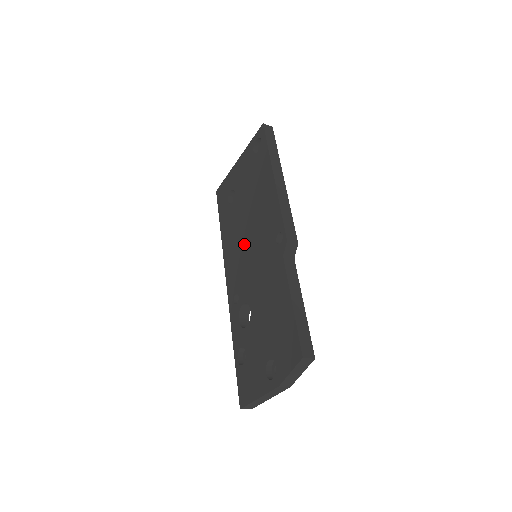
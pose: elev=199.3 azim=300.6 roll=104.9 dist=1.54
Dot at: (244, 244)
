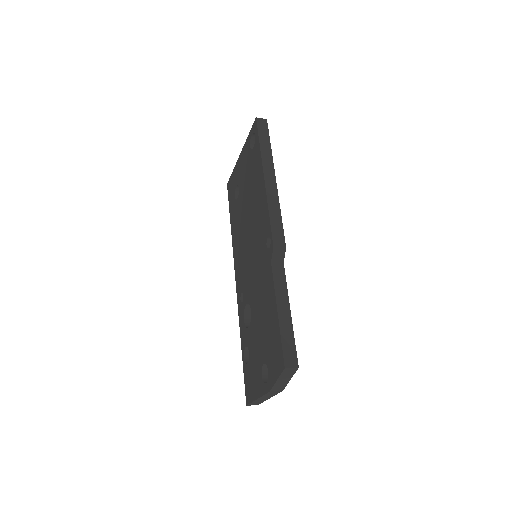
Dot at: (246, 243)
